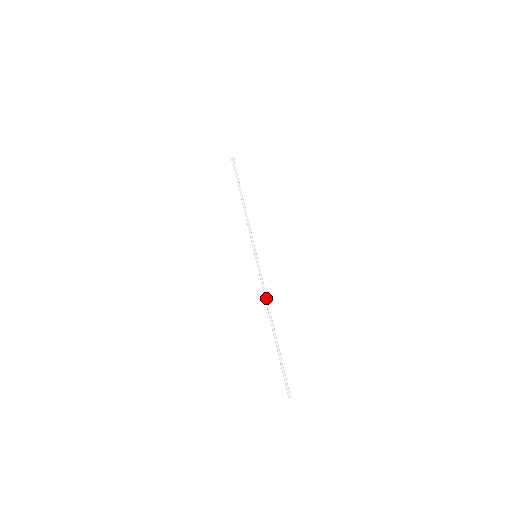
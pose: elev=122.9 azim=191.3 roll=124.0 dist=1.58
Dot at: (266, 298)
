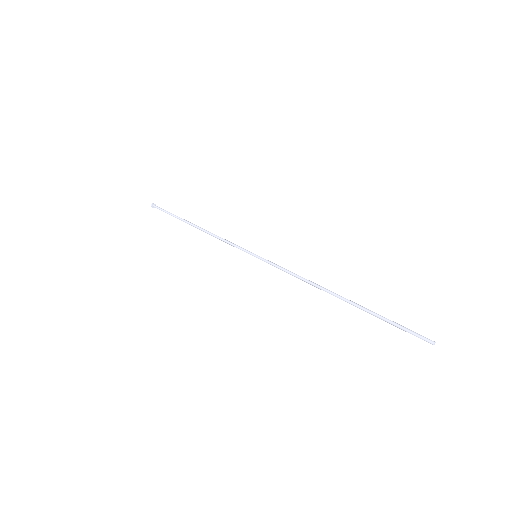
Dot at: occluded
